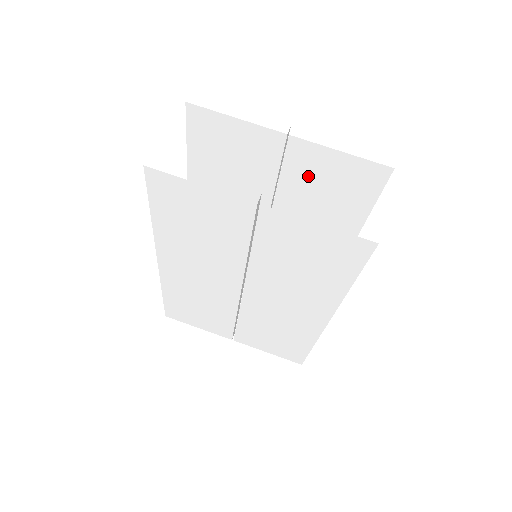
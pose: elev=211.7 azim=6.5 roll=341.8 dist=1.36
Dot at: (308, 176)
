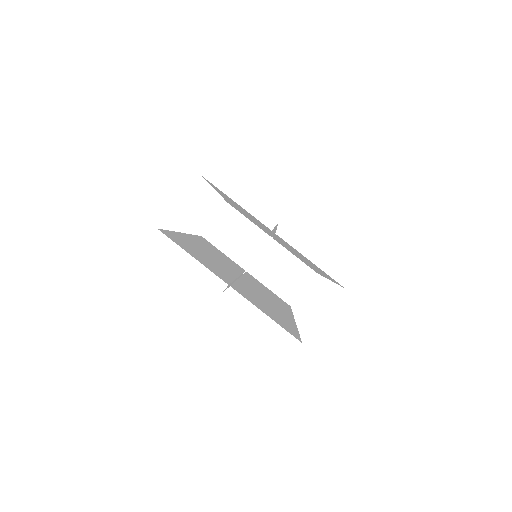
Dot at: occluded
